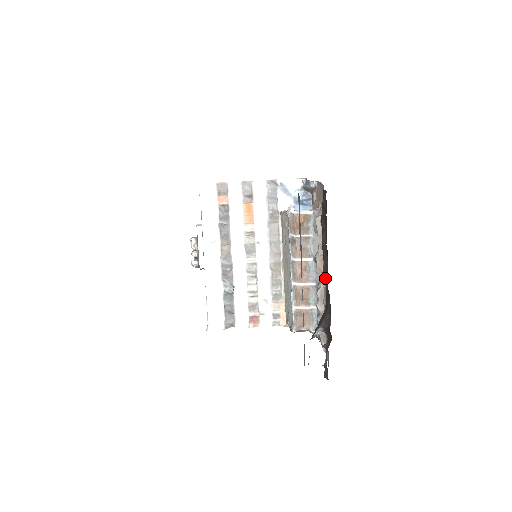
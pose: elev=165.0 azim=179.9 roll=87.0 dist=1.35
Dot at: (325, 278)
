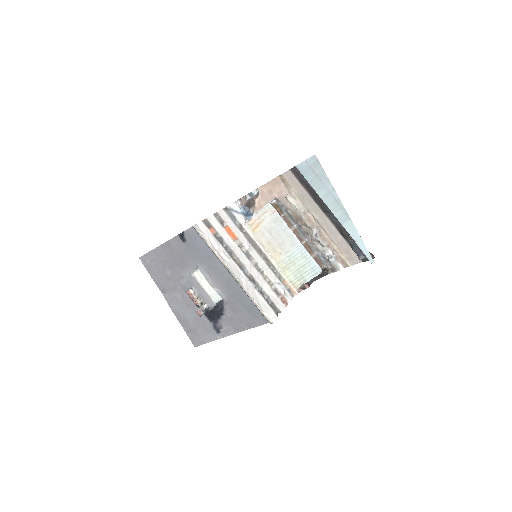
Dot at: occluded
